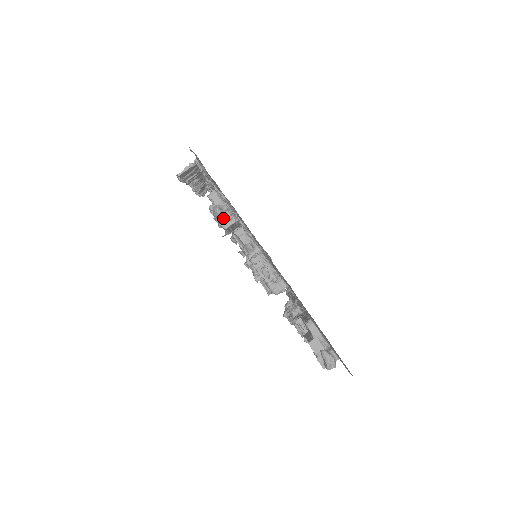
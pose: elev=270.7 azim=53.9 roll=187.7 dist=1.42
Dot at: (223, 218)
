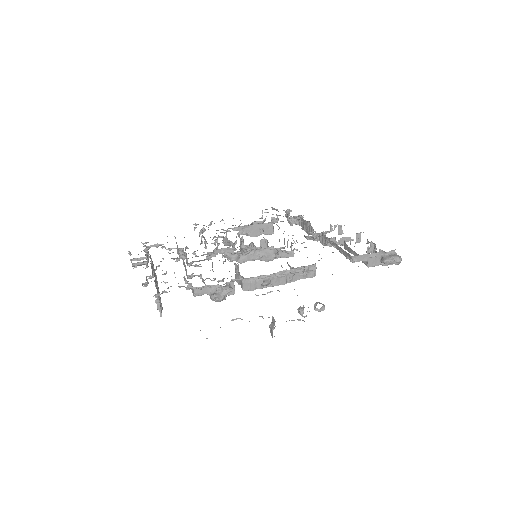
Dot at: occluded
